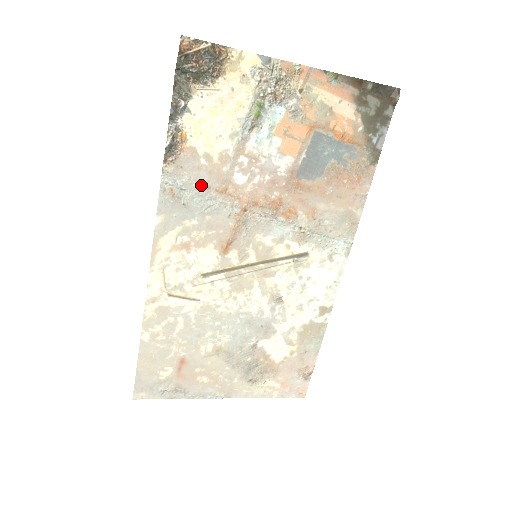
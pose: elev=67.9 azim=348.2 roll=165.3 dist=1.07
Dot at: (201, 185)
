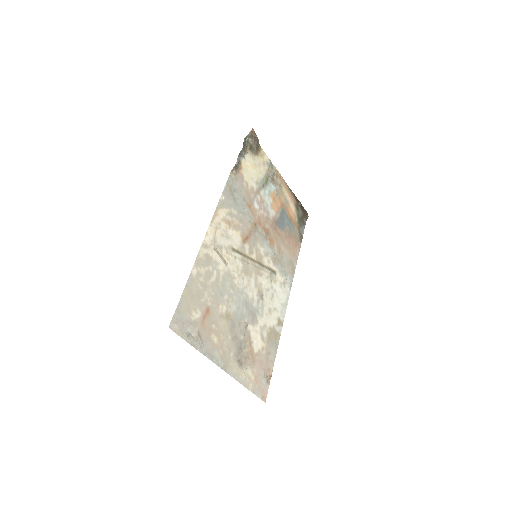
Dot at: (242, 195)
